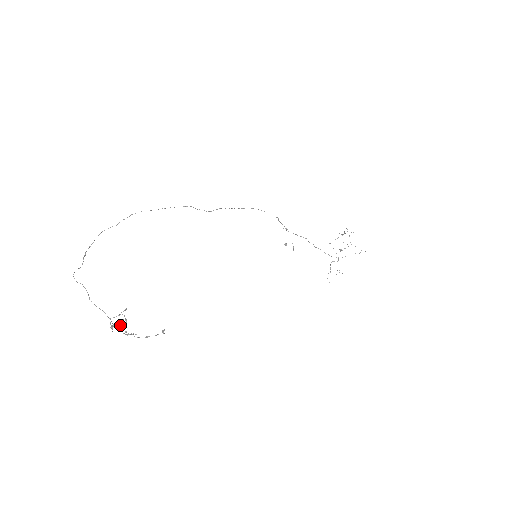
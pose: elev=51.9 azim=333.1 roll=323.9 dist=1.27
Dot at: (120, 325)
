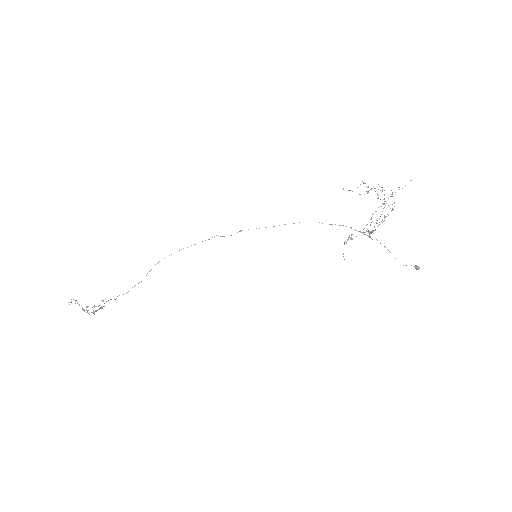
Dot at: occluded
